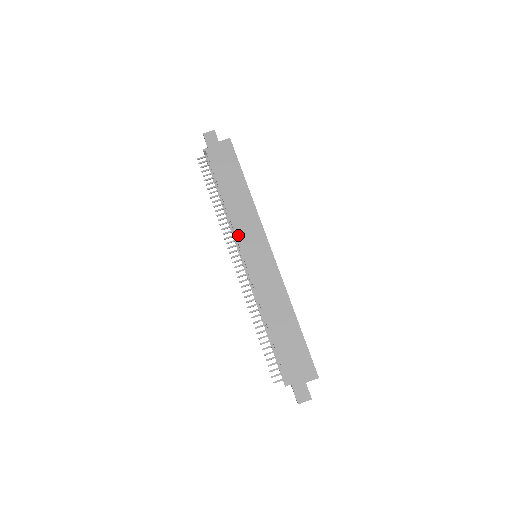
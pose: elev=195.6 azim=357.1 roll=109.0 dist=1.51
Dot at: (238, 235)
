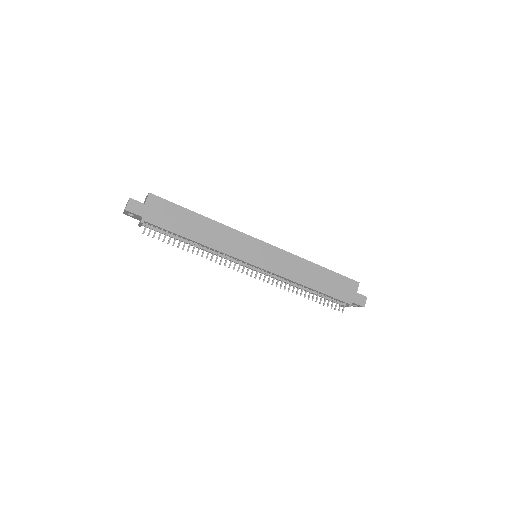
Dot at: (236, 256)
